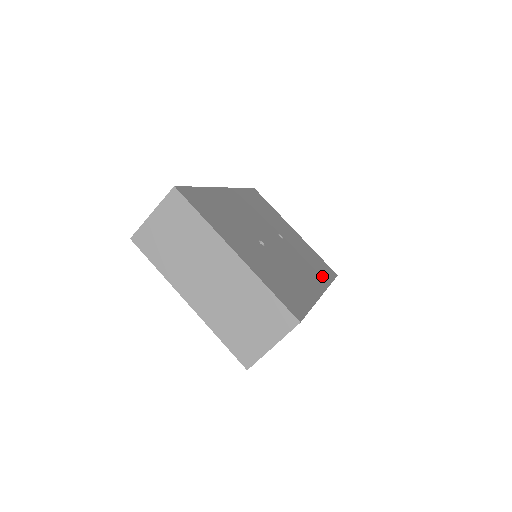
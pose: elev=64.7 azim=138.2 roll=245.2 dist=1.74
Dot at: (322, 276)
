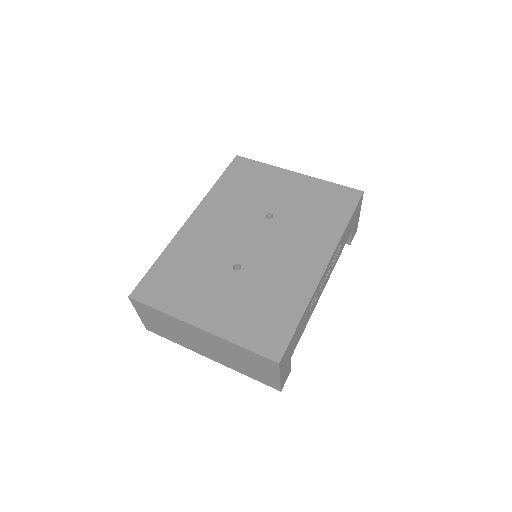
Dot at: (332, 227)
